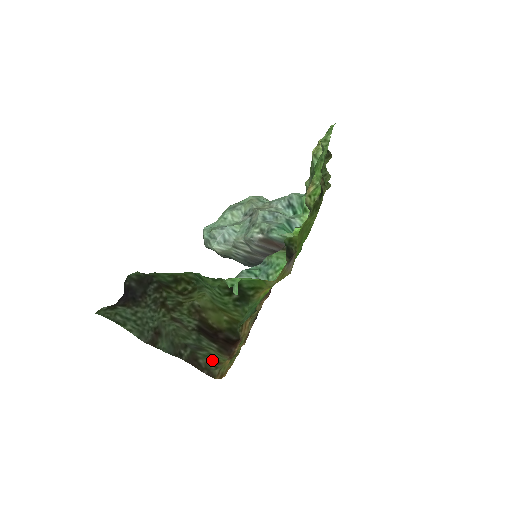
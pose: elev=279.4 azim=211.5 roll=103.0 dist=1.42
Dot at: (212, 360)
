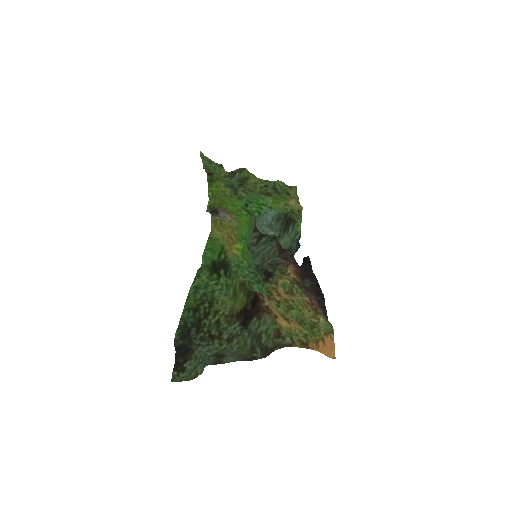
Dot at: (273, 335)
